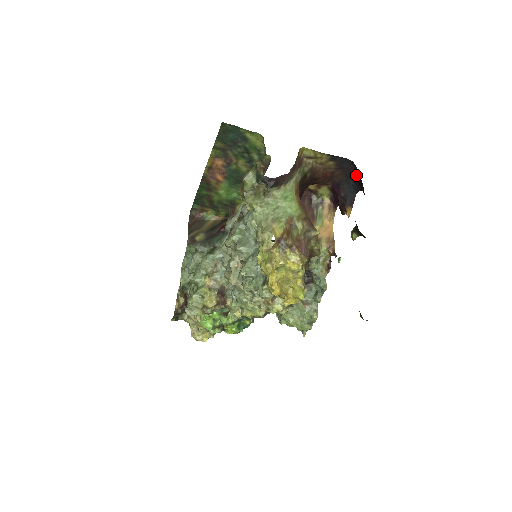
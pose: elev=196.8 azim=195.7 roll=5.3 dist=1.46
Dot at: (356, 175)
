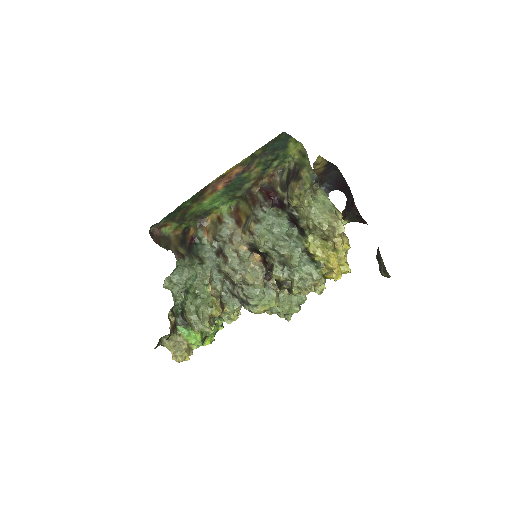
Dot at: (336, 178)
